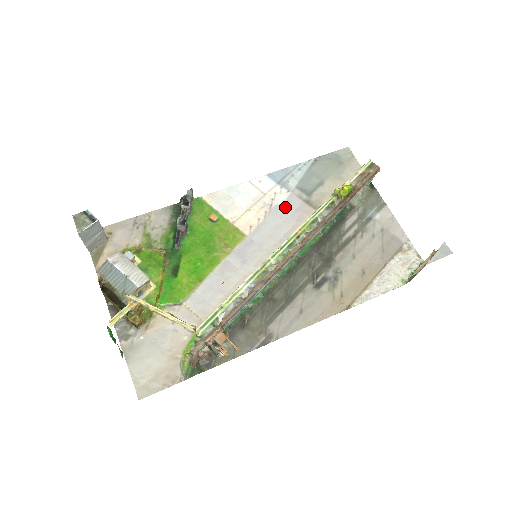
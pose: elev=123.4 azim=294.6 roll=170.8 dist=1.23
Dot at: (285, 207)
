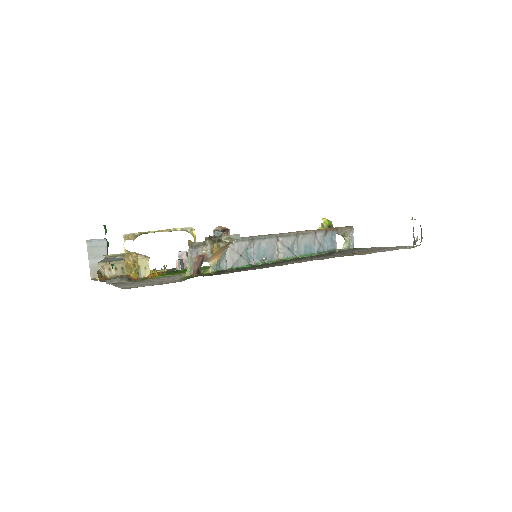
Dot at: occluded
